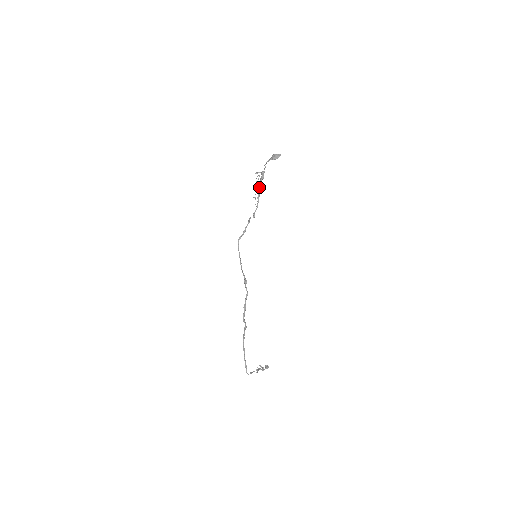
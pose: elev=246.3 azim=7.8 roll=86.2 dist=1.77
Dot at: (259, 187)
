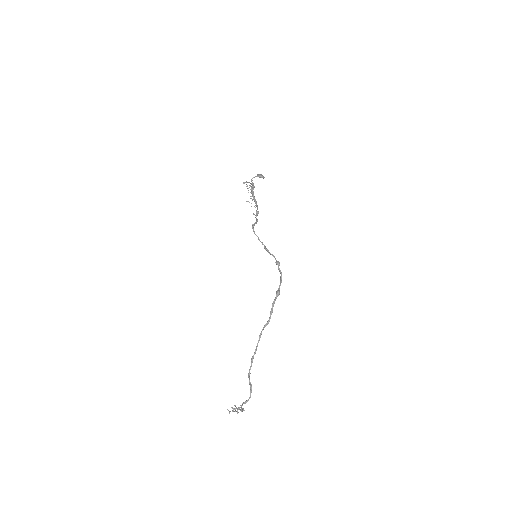
Dot at: (253, 193)
